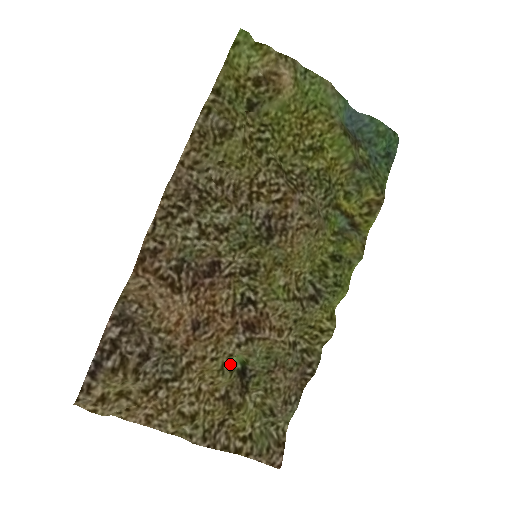
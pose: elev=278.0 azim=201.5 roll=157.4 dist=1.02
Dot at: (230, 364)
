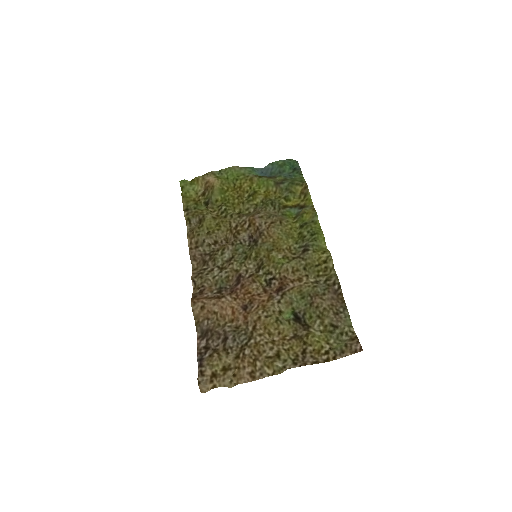
Dot at: (286, 319)
